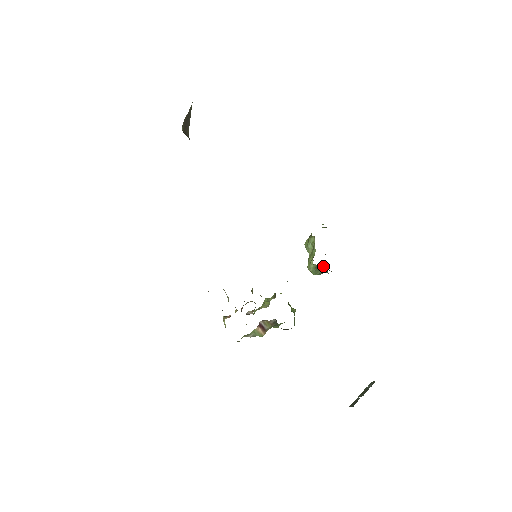
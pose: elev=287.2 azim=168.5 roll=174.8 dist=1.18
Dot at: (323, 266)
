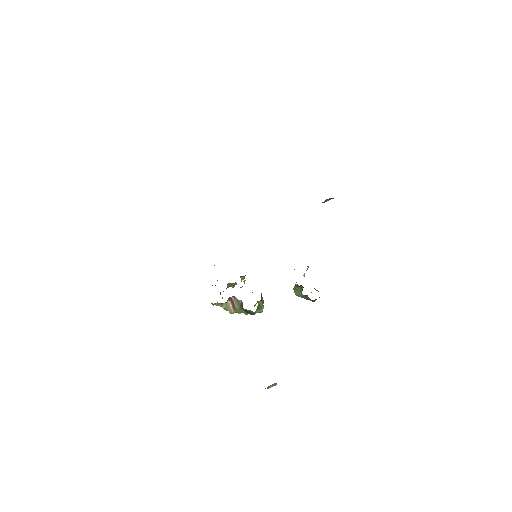
Dot at: (302, 287)
